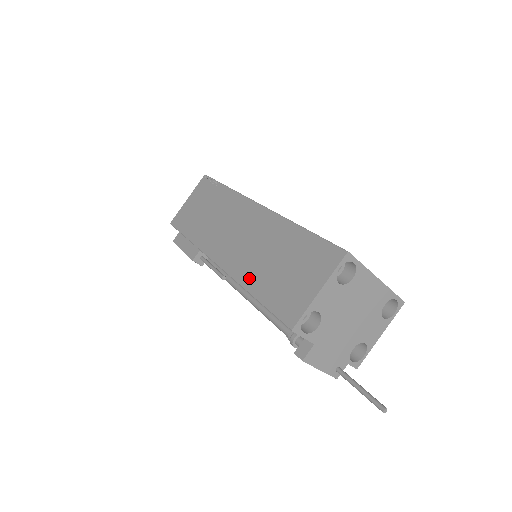
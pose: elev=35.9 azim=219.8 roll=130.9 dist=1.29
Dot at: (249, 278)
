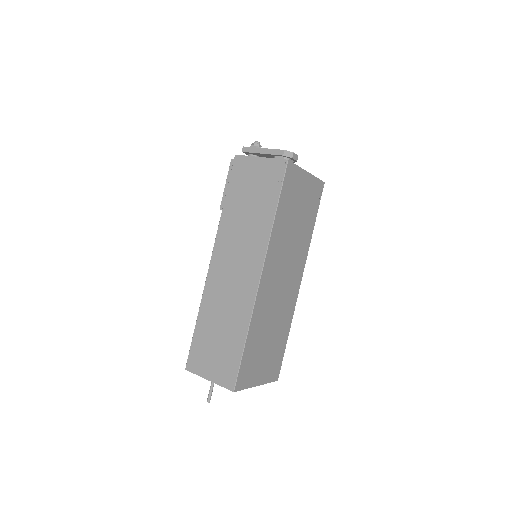
Dot at: (206, 309)
